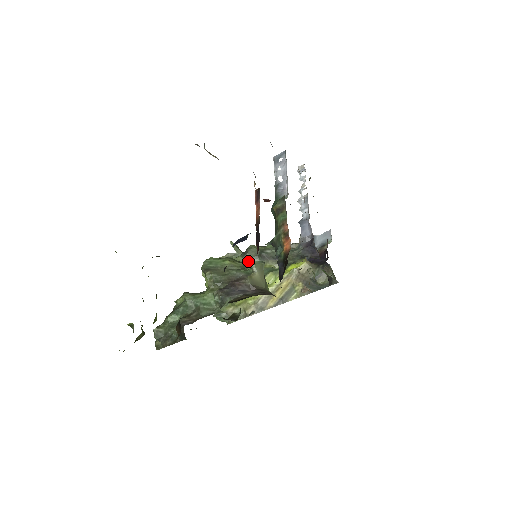
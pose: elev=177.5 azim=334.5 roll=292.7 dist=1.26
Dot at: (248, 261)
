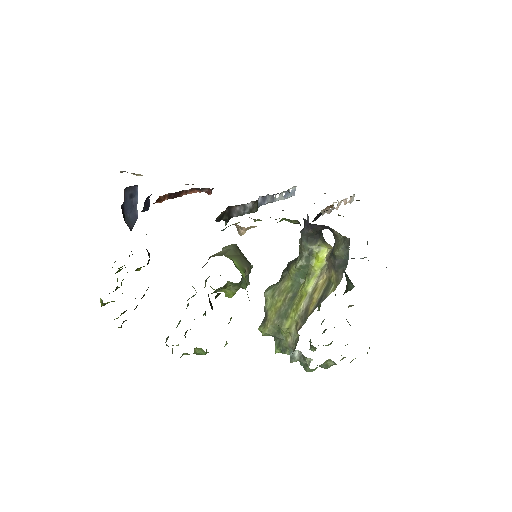
Dot at: occluded
